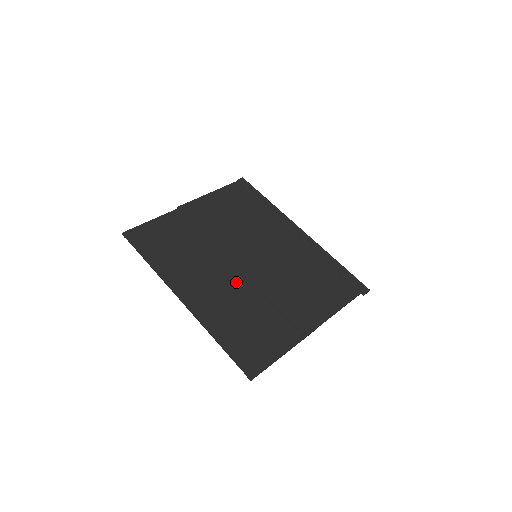
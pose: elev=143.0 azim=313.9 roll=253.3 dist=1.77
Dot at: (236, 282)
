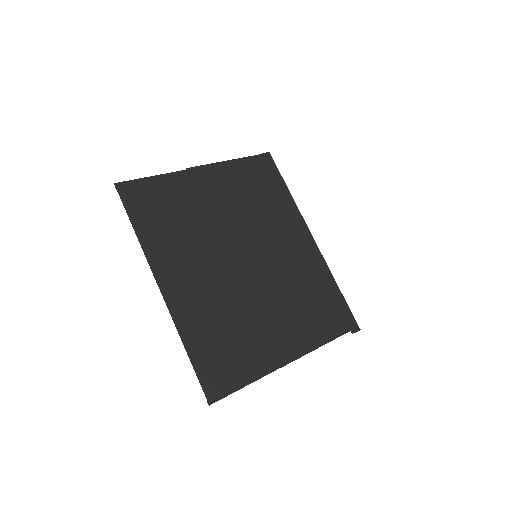
Dot at: (226, 282)
